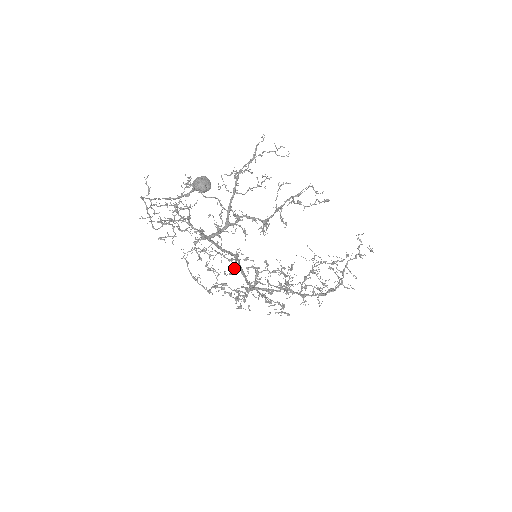
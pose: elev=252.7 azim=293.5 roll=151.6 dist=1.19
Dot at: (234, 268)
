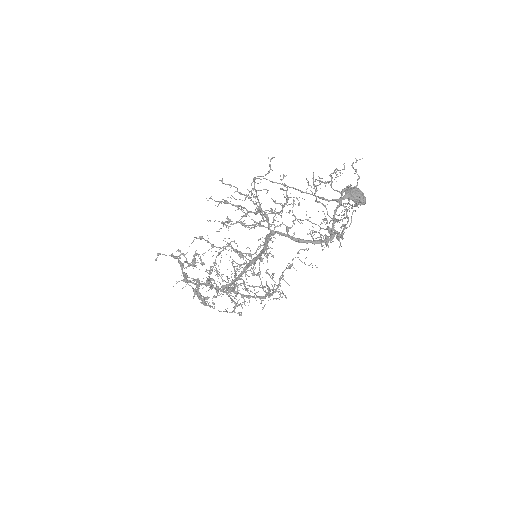
Dot at: (239, 265)
